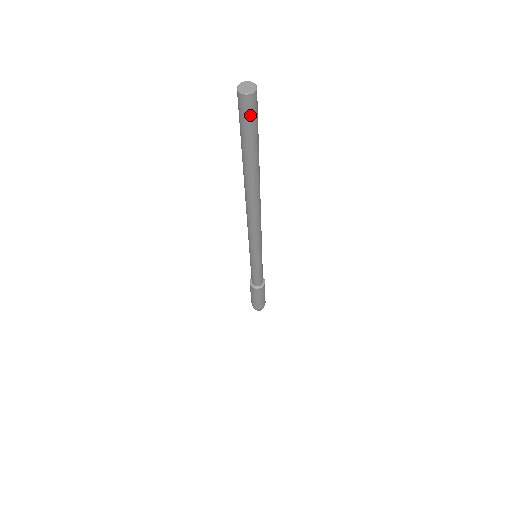
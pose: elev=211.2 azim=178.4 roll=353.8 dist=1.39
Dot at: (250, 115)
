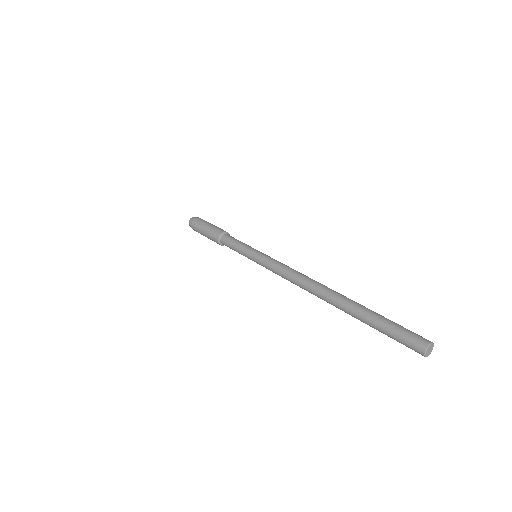
Dot at: occluded
